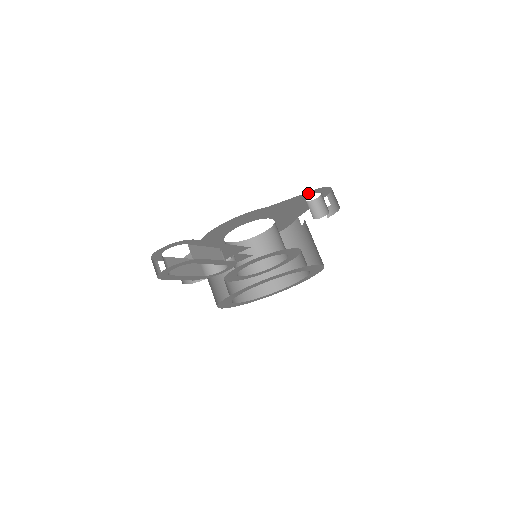
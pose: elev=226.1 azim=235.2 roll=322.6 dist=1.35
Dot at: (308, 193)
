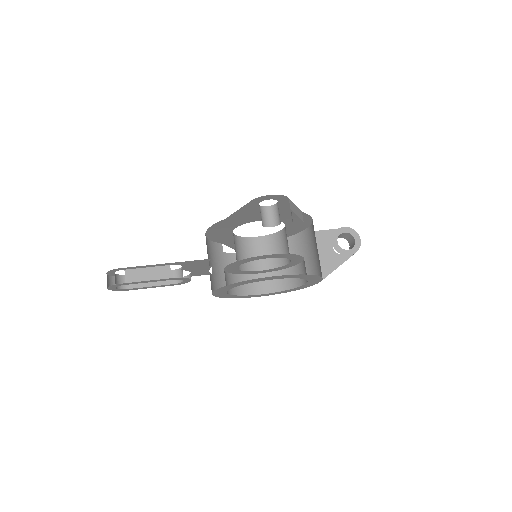
Dot at: (250, 204)
